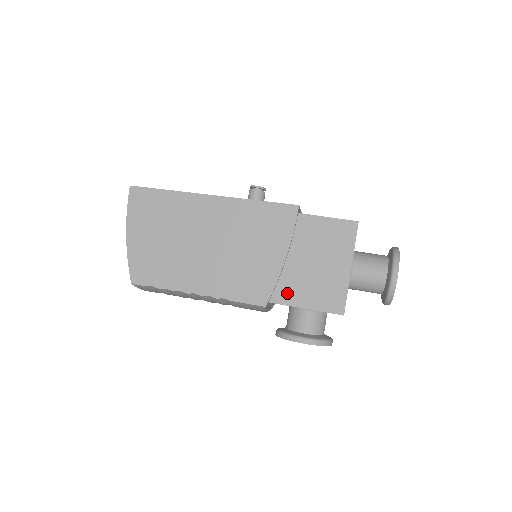
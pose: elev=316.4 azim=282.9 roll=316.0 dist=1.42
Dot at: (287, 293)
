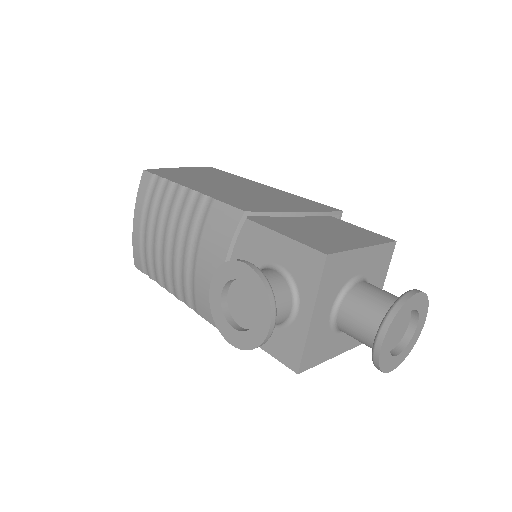
Dot at: (276, 225)
